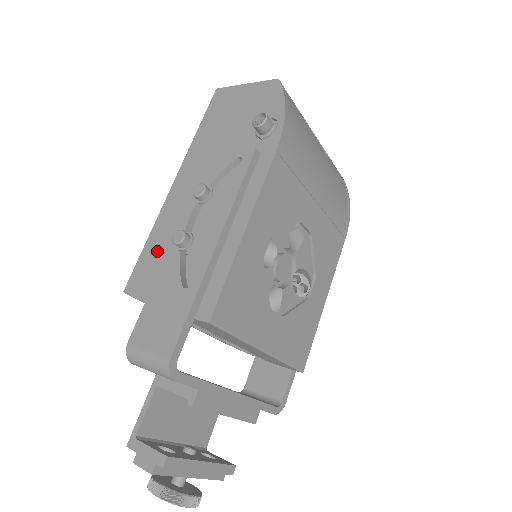
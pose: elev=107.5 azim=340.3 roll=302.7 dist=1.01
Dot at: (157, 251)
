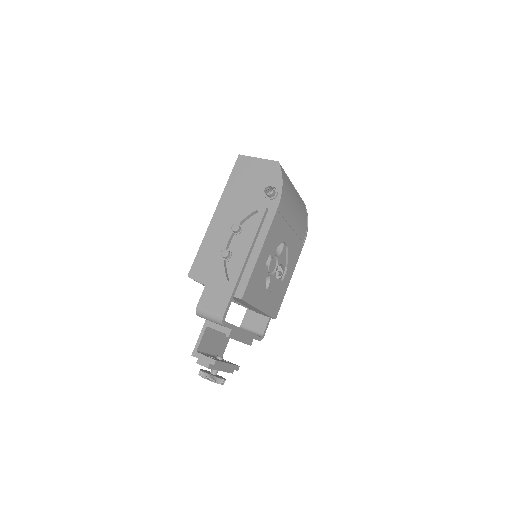
Dot at: (207, 255)
